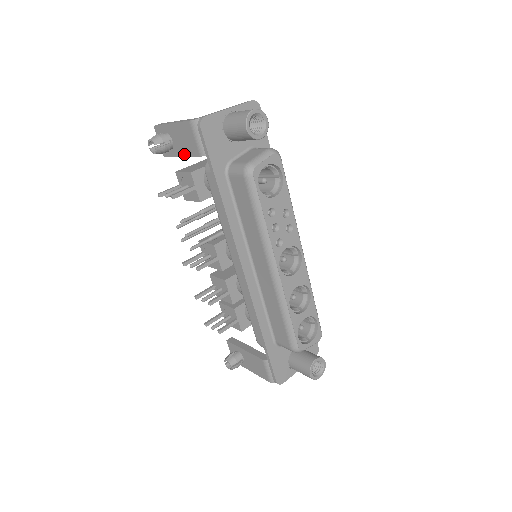
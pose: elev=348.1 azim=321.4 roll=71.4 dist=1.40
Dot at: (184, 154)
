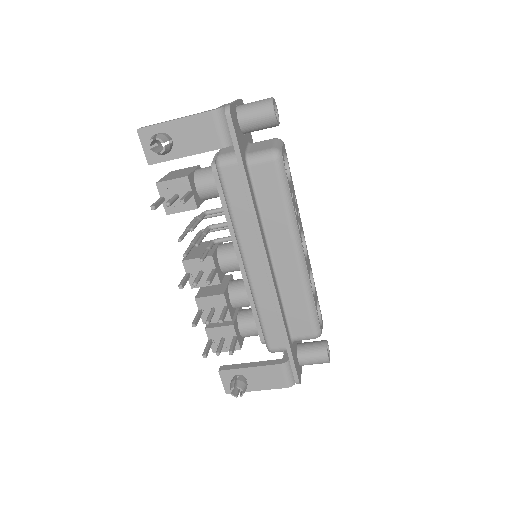
Dot at: (192, 152)
